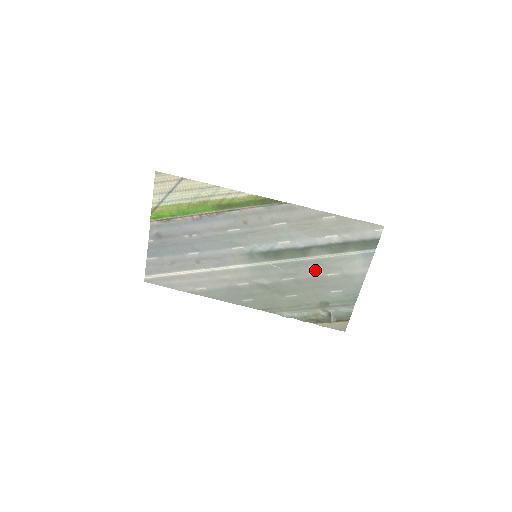
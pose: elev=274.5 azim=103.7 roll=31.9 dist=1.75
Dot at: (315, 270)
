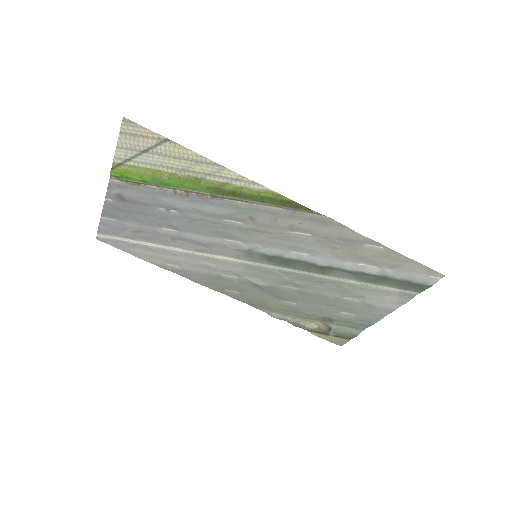
Dot at: (330, 290)
